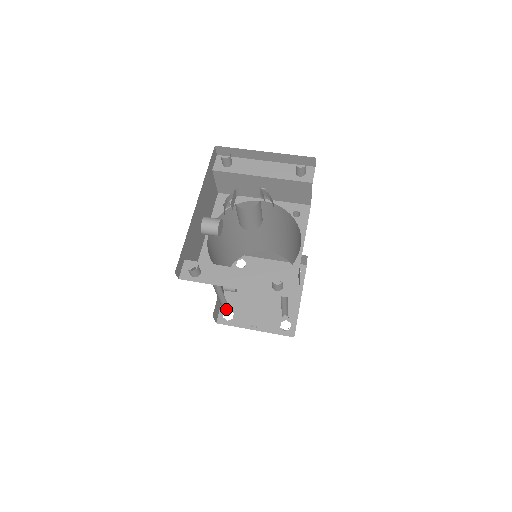
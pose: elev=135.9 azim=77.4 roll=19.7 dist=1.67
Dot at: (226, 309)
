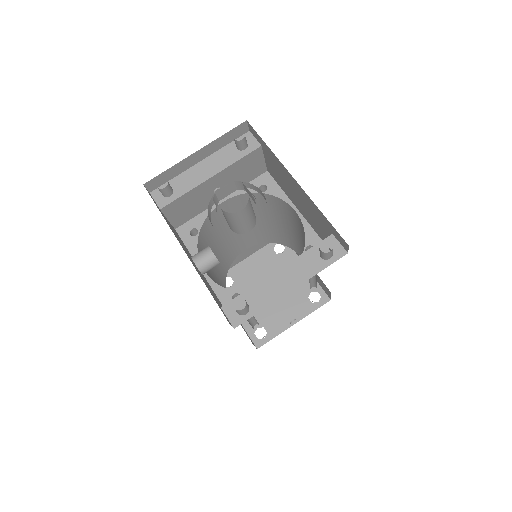
Dot at: (253, 330)
